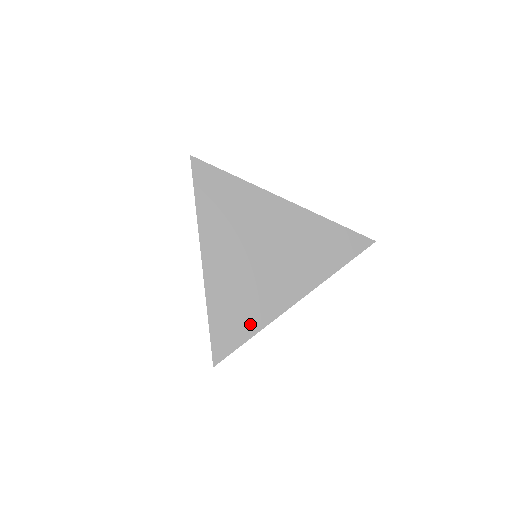
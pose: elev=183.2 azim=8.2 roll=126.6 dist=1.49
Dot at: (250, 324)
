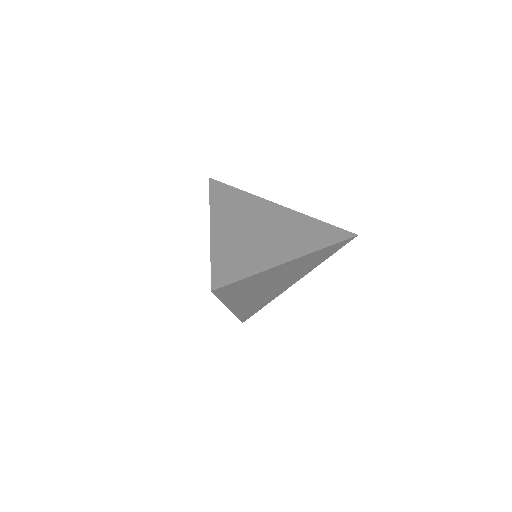
Dot at: (249, 268)
